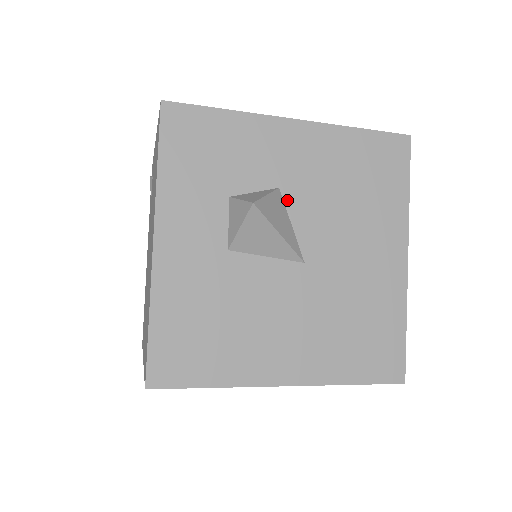
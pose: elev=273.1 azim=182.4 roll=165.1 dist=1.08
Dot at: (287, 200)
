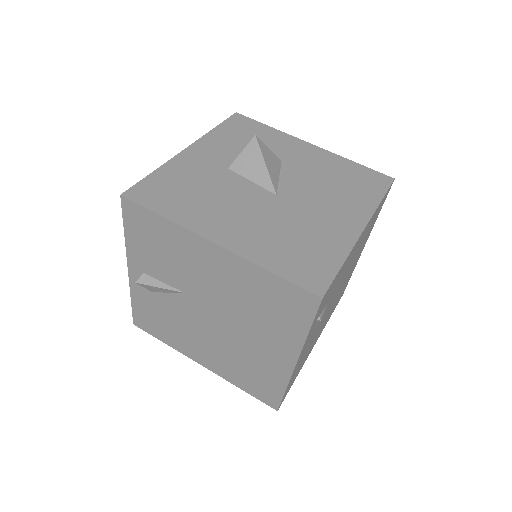
Dot at: (284, 167)
